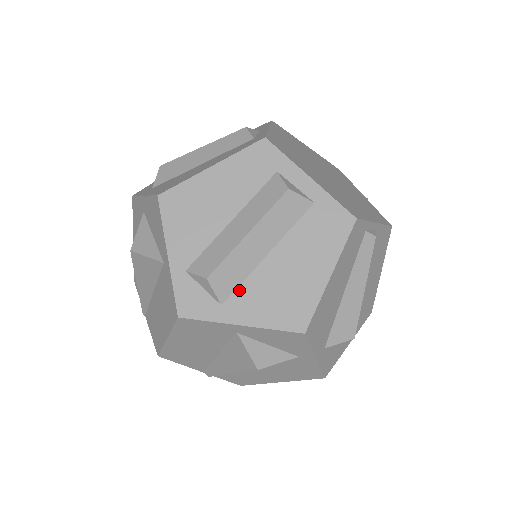
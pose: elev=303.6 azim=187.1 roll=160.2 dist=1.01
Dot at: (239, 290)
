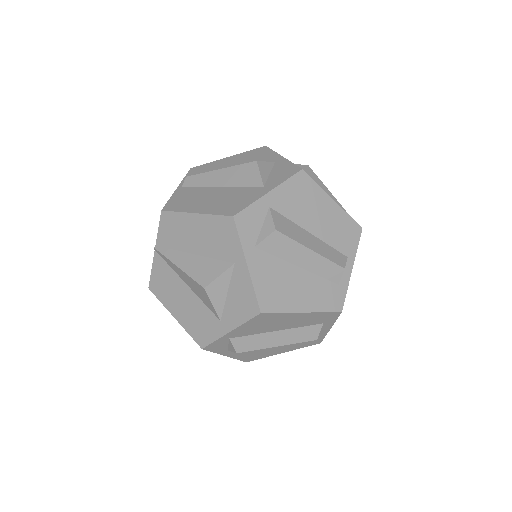
Dot at: occluded
